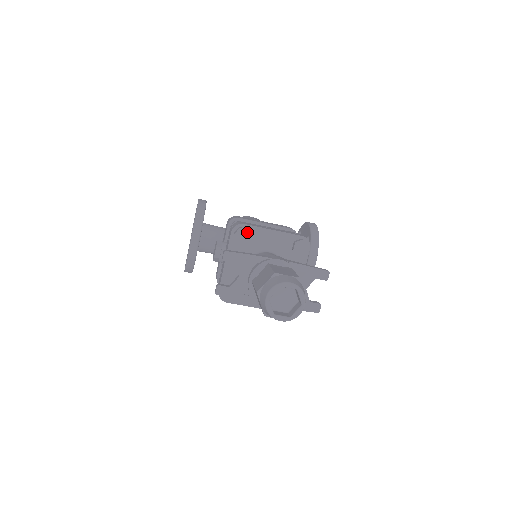
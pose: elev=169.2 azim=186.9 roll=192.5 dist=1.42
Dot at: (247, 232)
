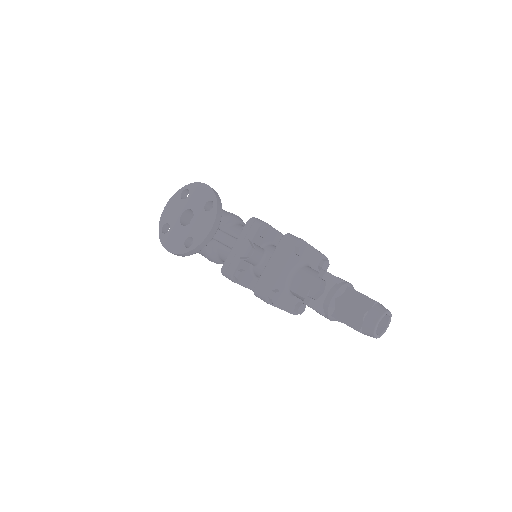
Dot at: (306, 248)
